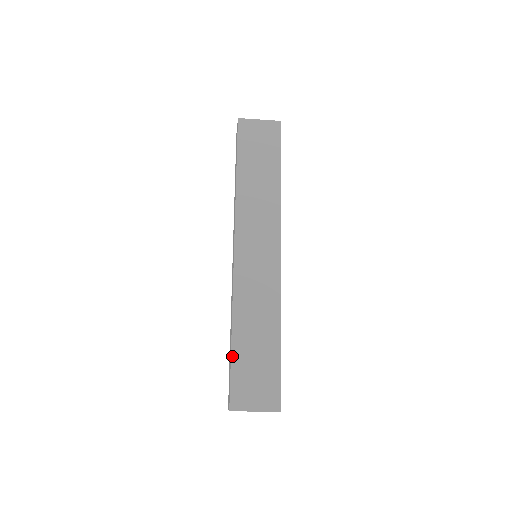
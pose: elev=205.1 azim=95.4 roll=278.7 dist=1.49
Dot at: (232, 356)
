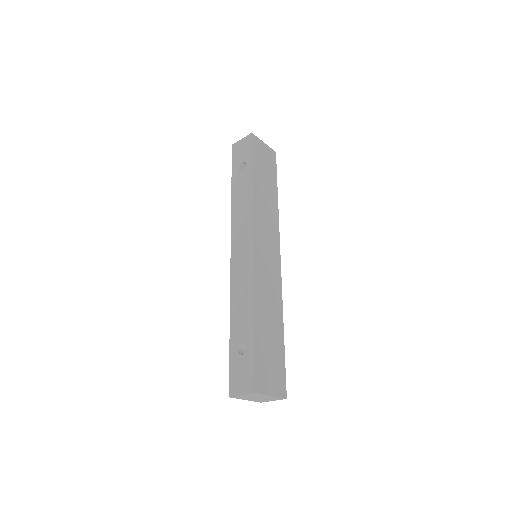
Dot at: (255, 340)
